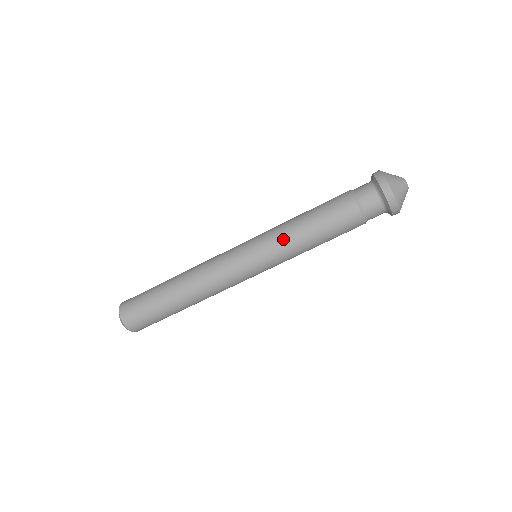
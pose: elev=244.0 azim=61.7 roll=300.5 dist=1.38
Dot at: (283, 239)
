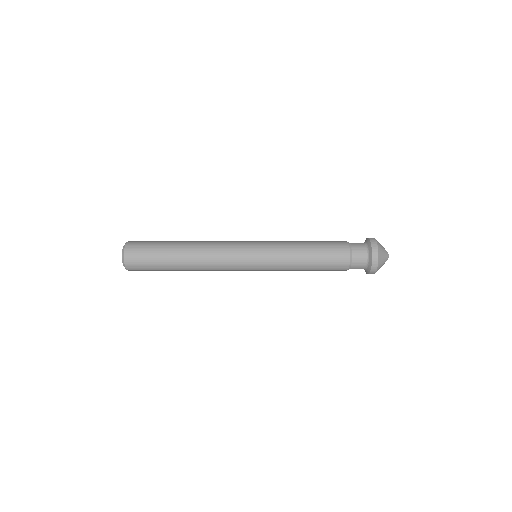
Dot at: (286, 257)
